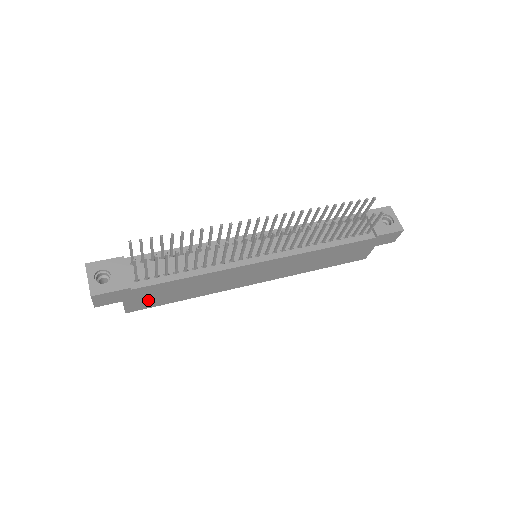
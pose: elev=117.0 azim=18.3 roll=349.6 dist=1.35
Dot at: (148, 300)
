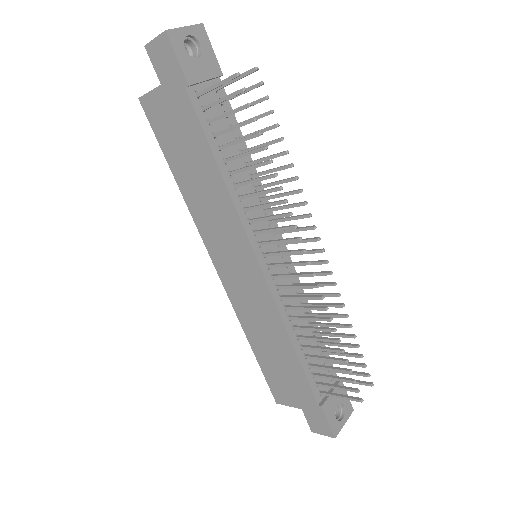
Dot at: (168, 123)
